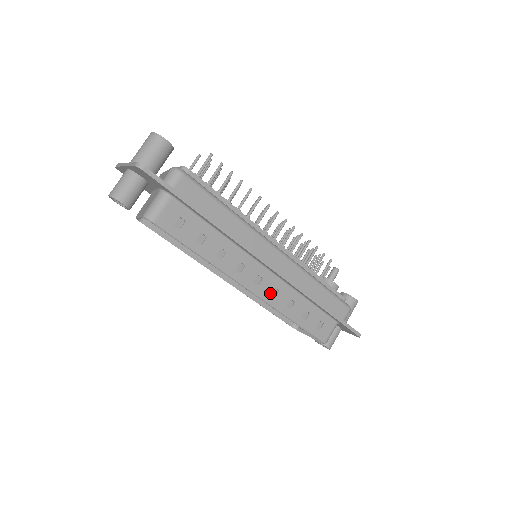
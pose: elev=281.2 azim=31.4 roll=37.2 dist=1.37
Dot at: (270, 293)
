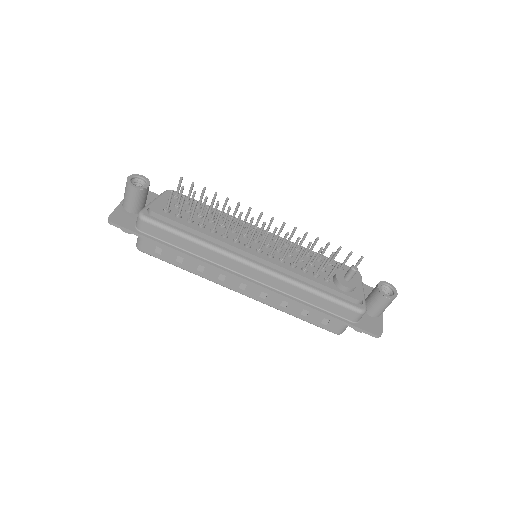
Dot at: (259, 295)
